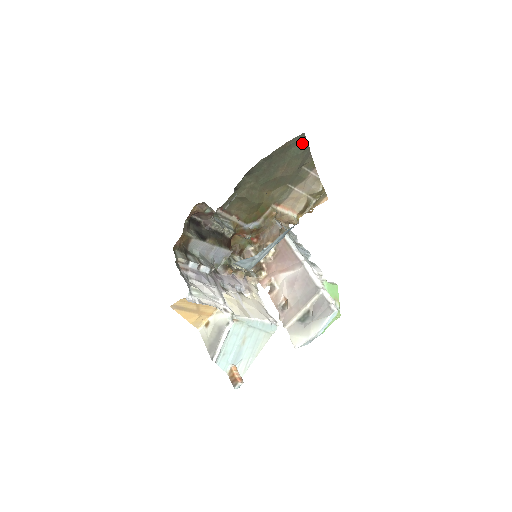
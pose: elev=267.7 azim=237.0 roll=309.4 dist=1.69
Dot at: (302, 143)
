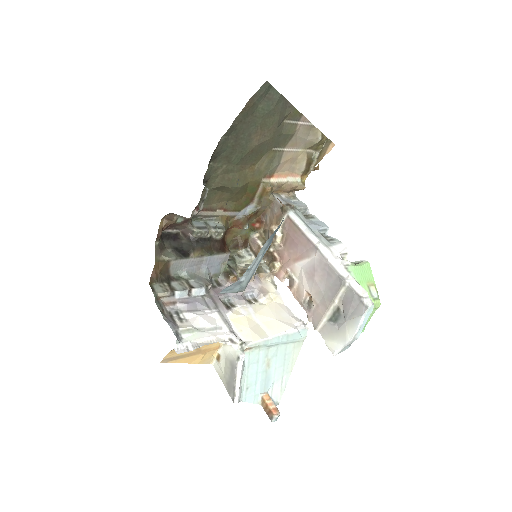
Dot at: (270, 94)
